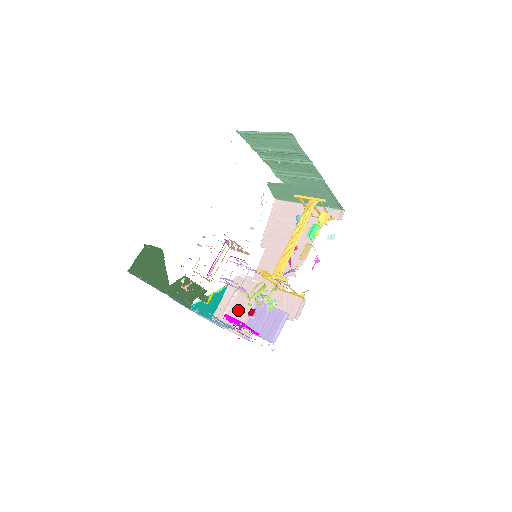
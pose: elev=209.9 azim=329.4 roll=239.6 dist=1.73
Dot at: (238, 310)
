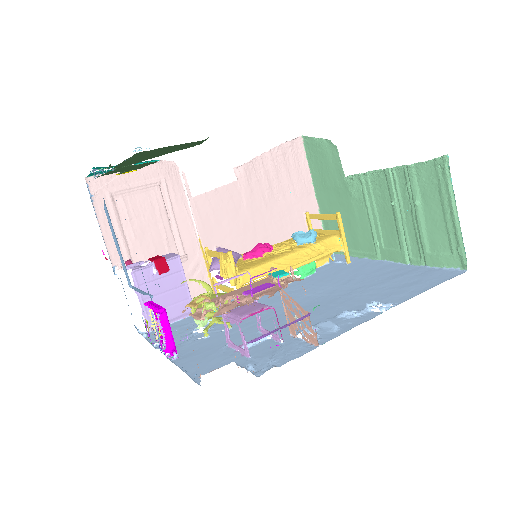
Dot at: (136, 211)
